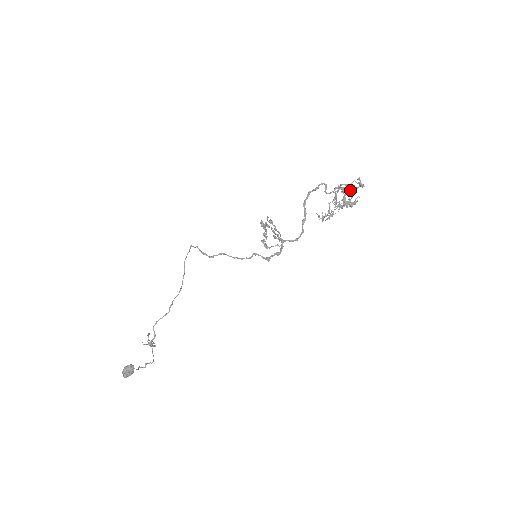
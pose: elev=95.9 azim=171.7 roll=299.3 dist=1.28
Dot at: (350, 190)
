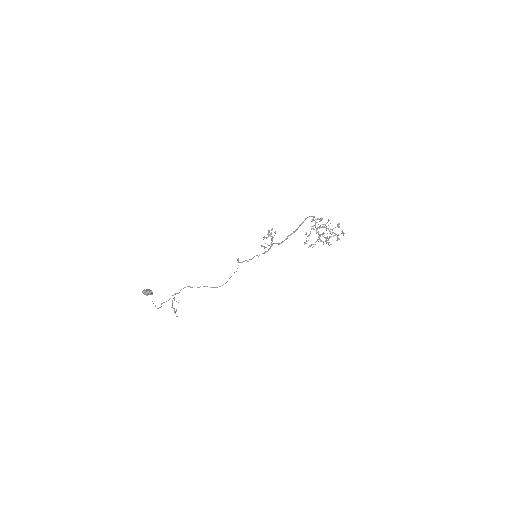
Dot at: occluded
